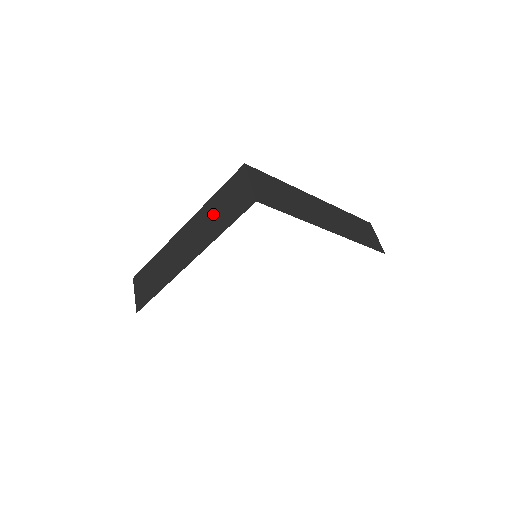
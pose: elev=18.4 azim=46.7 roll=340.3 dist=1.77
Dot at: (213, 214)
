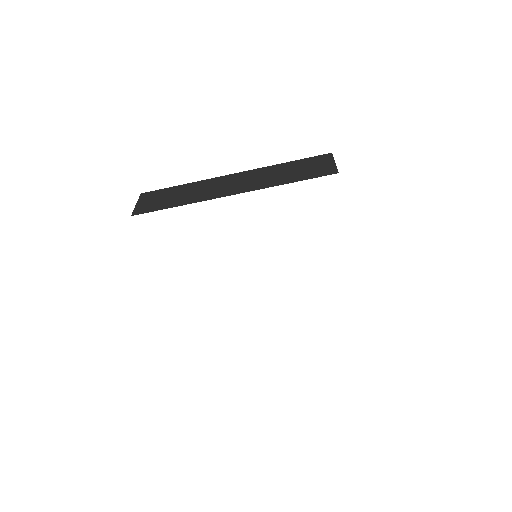
Dot at: occluded
